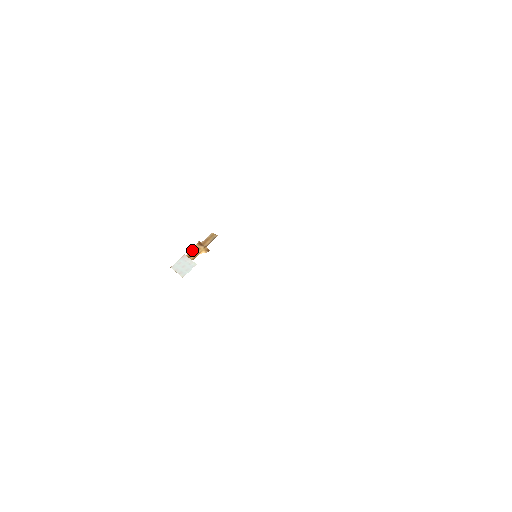
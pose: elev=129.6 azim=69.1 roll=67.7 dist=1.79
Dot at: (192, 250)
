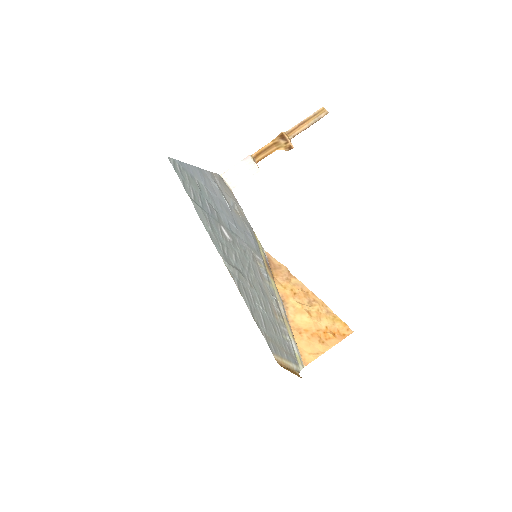
Dot at: (267, 144)
